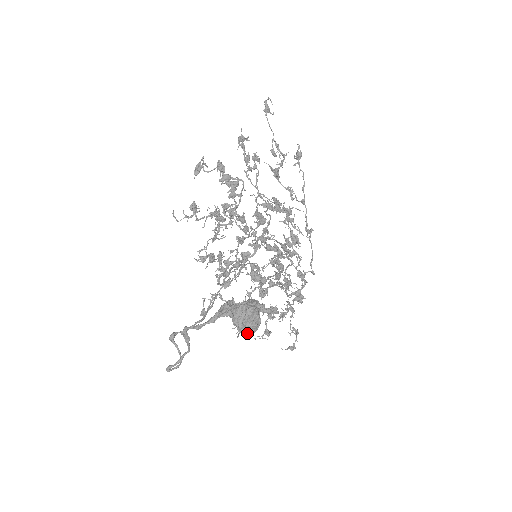
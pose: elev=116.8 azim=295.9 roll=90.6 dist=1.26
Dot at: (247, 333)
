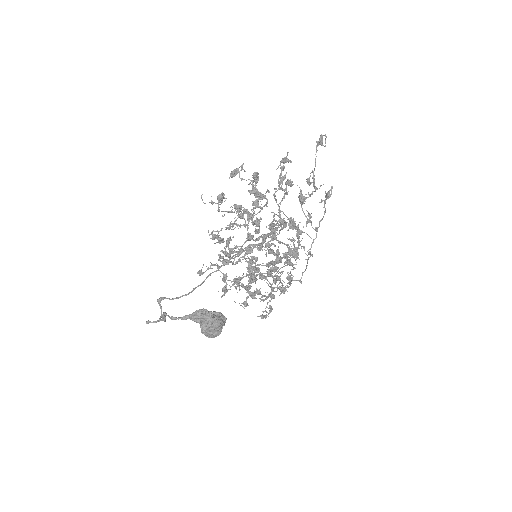
Dot at: (207, 336)
